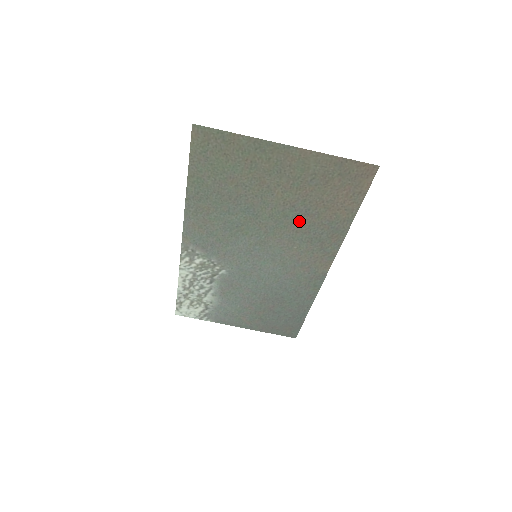
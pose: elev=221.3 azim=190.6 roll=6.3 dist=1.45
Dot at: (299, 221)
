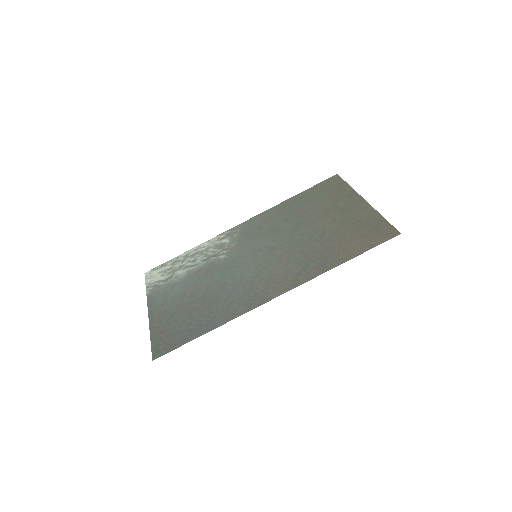
Dot at: (313, 246)
